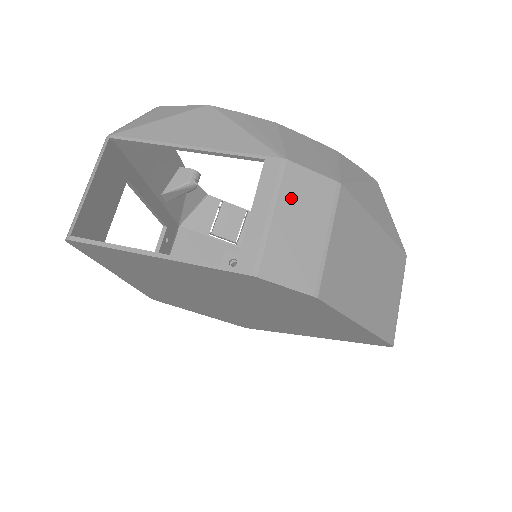
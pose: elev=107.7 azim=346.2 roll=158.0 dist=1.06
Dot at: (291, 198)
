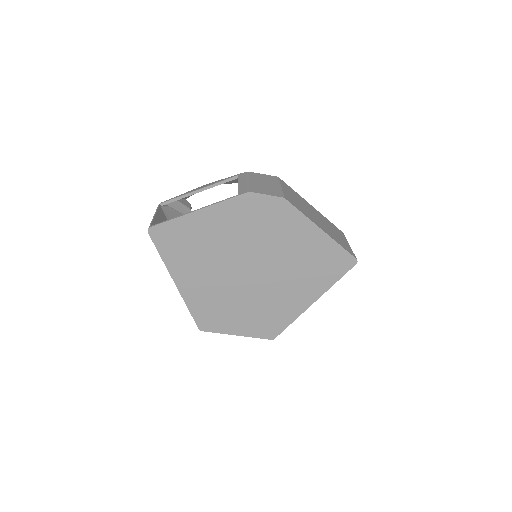
Dot at: (255, 178)
